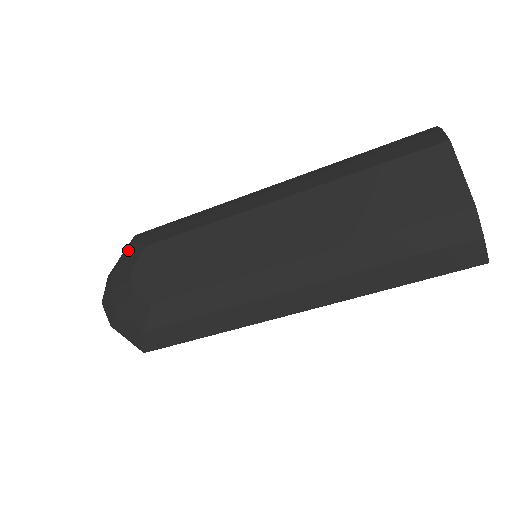
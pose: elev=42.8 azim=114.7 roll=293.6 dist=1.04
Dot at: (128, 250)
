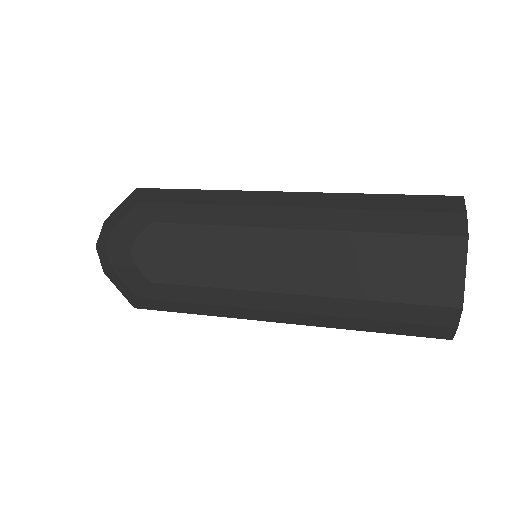
Dot at: (130, 212)
